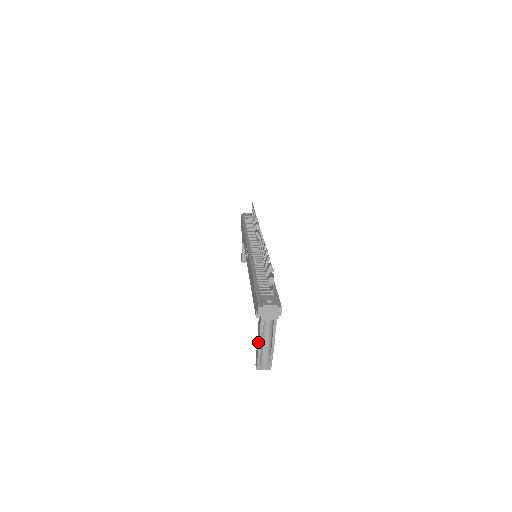
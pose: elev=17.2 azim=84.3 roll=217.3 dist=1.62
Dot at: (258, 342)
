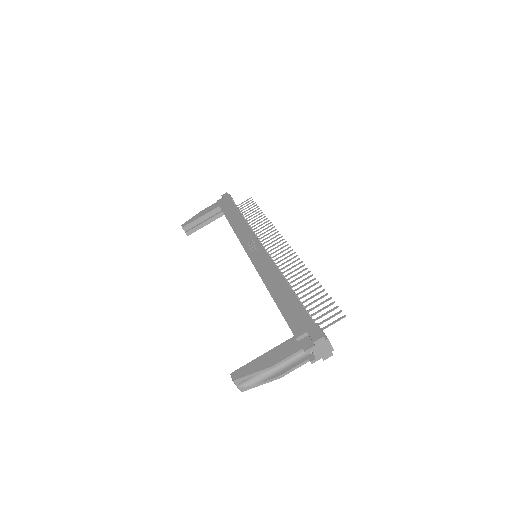
Dot at: (273, 360)
